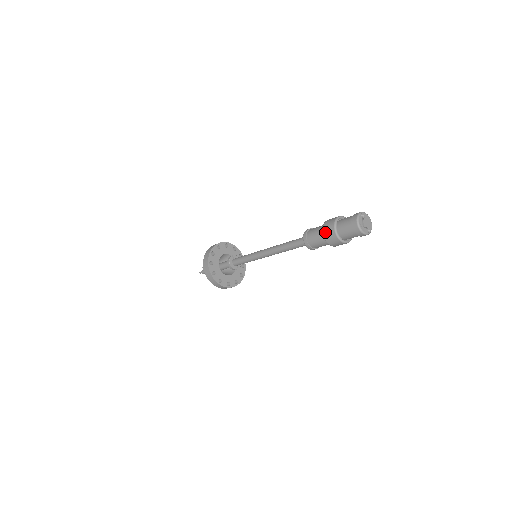
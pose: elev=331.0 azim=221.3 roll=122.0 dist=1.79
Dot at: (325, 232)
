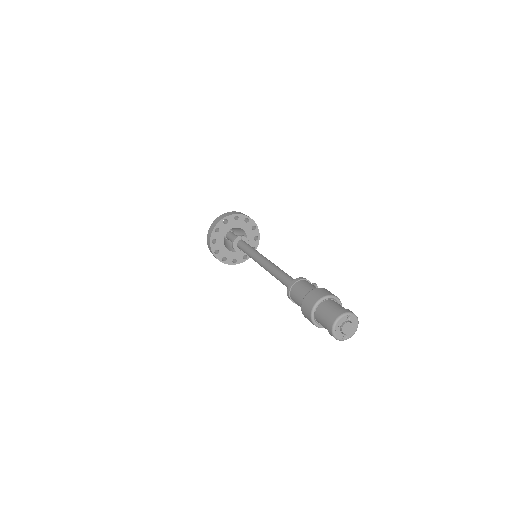
Dot at: (305, 301)
